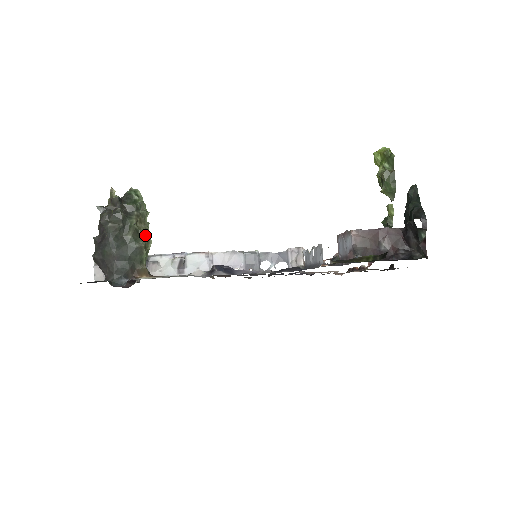
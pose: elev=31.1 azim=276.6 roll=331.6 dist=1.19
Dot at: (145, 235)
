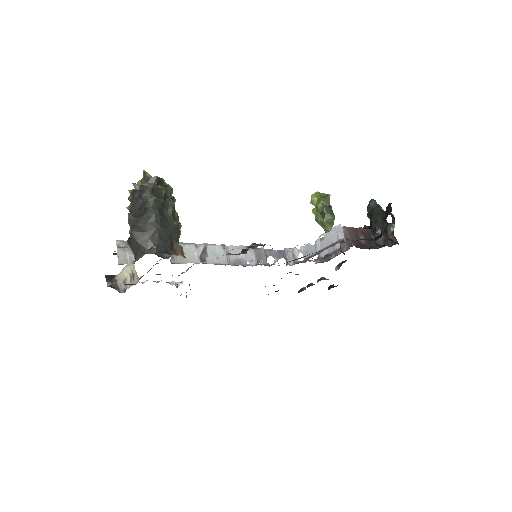
Dot at: (178, 217)
